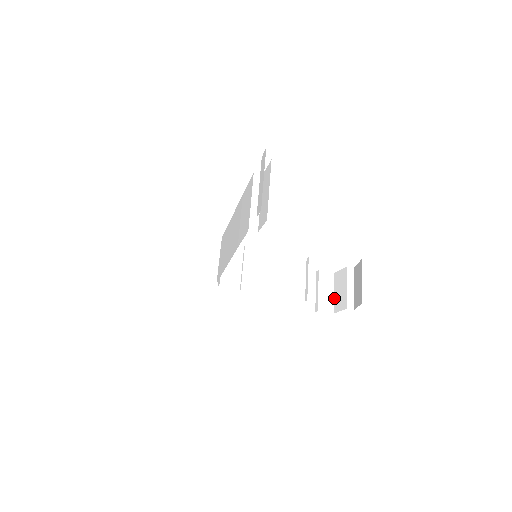
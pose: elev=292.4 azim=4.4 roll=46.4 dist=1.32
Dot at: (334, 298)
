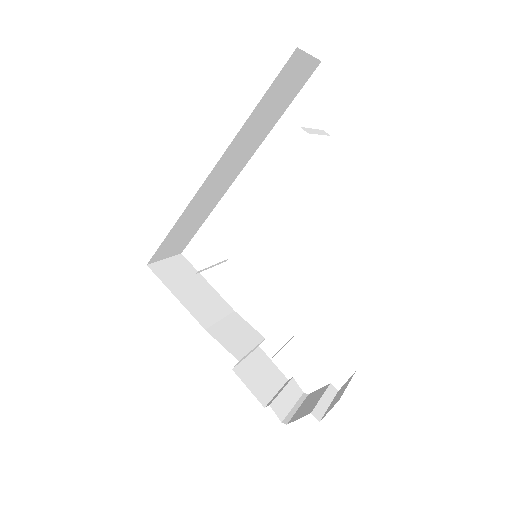
Dot at: (295, 412)
